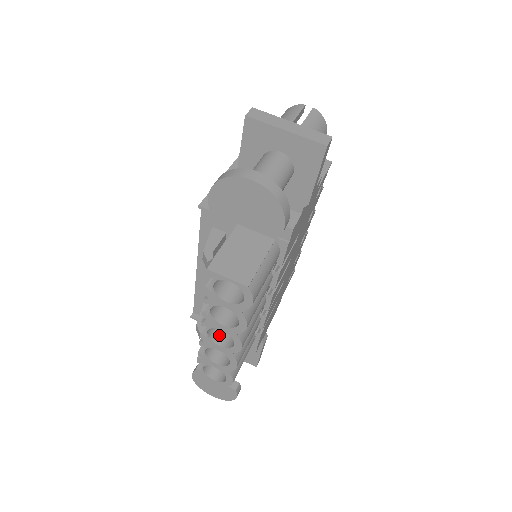
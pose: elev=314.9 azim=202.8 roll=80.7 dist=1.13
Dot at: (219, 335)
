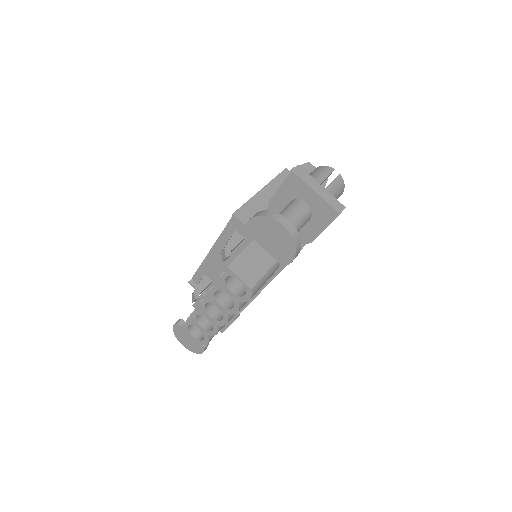
Dot at: (212, 308)
